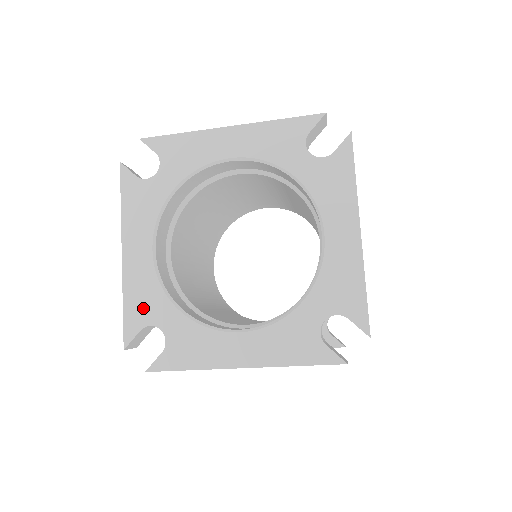
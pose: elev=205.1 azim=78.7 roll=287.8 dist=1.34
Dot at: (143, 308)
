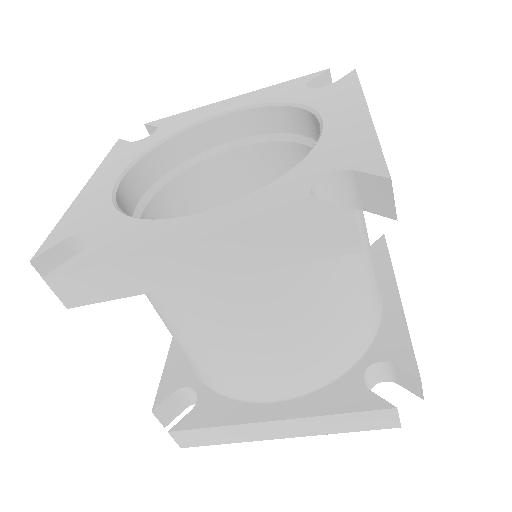
Dot at: (79, 221)
